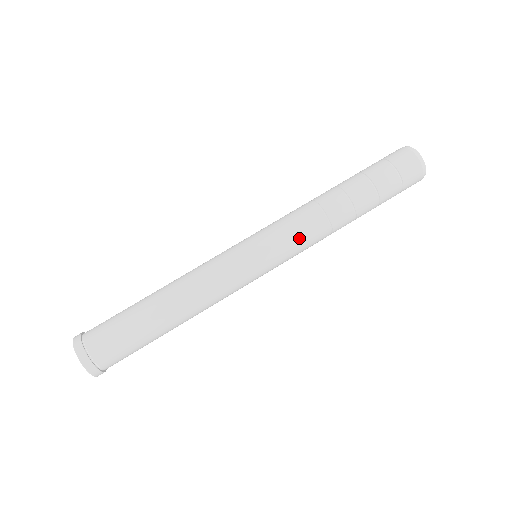
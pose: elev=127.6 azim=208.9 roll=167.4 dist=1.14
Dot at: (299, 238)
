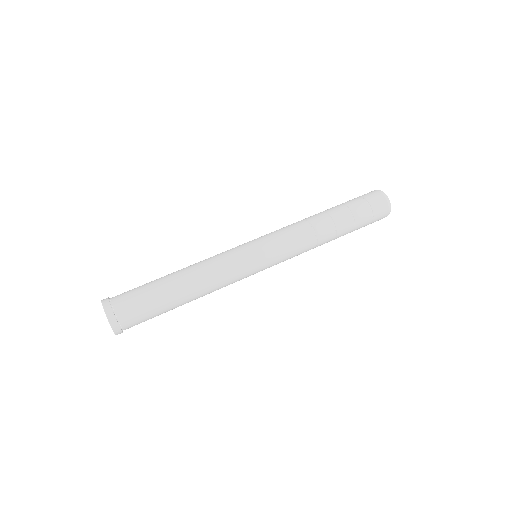
Dot at: (293, 247)
